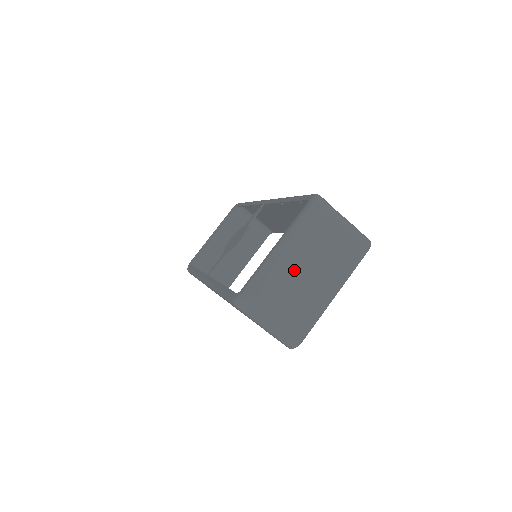
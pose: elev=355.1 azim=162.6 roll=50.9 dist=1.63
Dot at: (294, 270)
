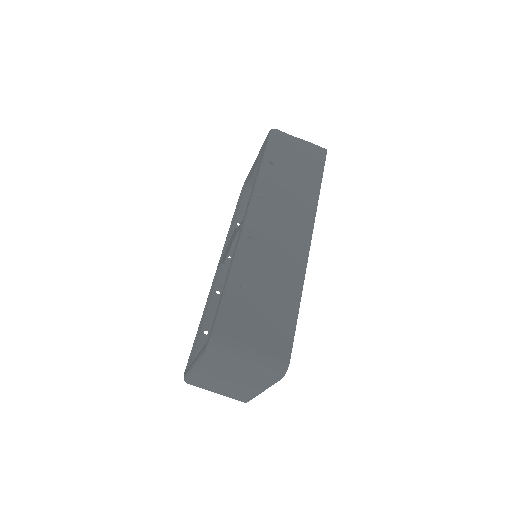
Dot at: (215, 379)
